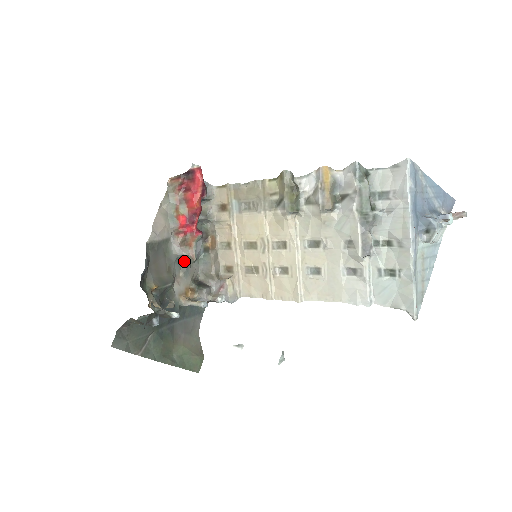
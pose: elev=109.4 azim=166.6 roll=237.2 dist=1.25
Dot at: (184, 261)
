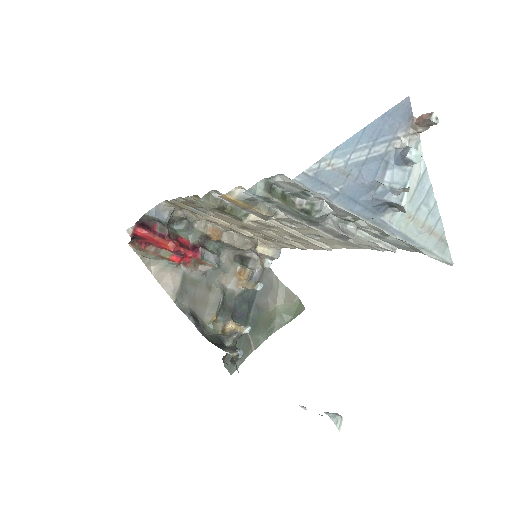
Dot at: (212, 267)
